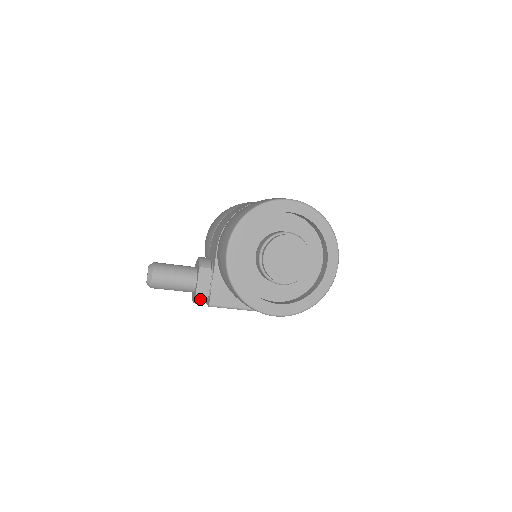
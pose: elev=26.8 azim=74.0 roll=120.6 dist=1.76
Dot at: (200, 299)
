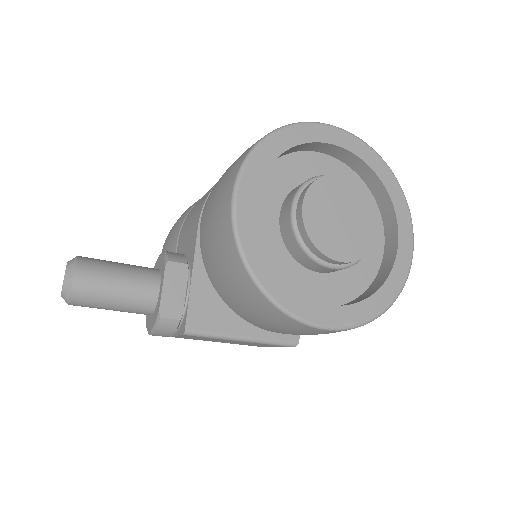
Dot at: (167, 321)
